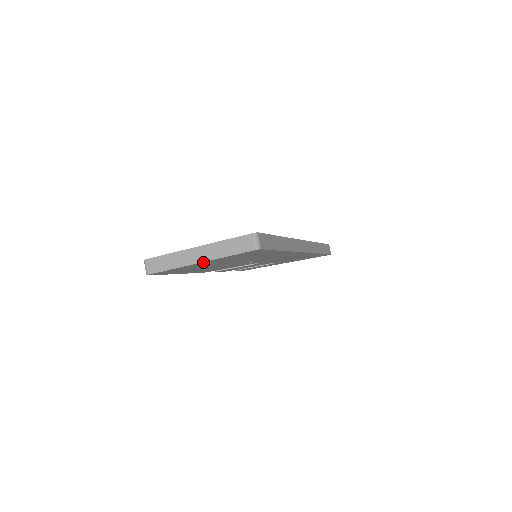
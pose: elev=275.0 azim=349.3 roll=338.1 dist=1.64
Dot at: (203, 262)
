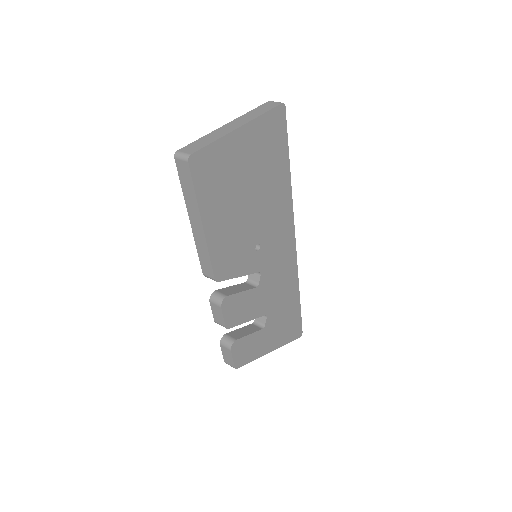
Dot at: (243, 129)
